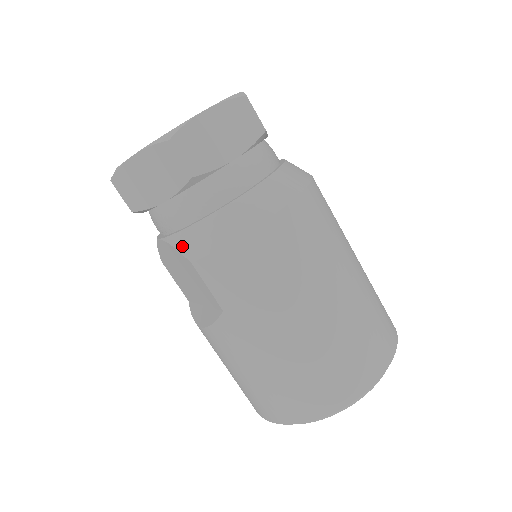
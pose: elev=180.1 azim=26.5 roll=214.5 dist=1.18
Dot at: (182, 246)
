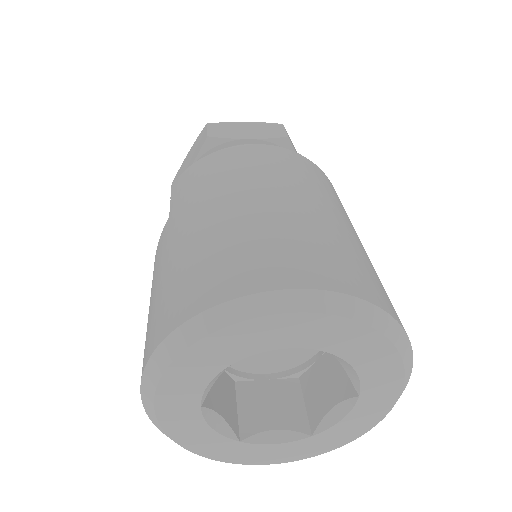
Dot at: occluded
